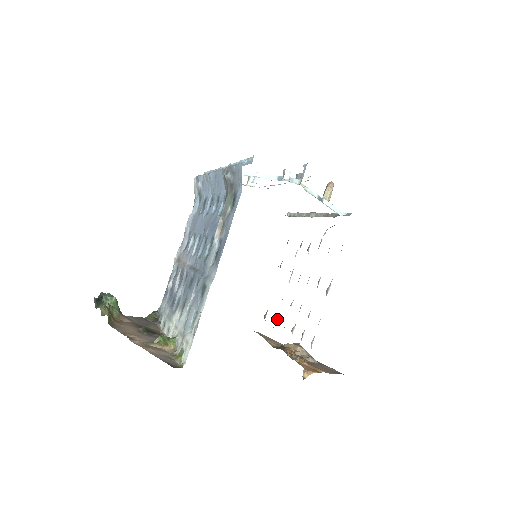
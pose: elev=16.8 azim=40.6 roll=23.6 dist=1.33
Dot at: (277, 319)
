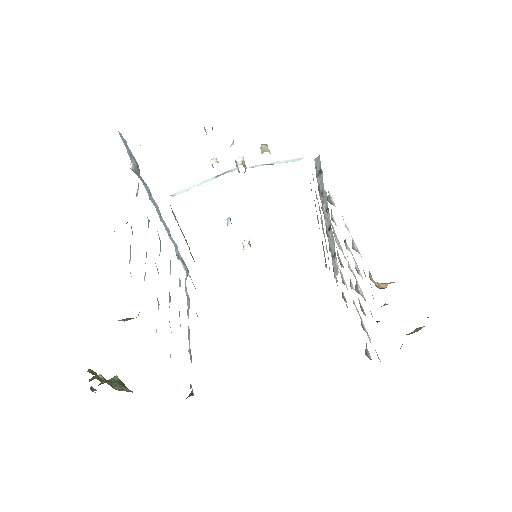
Dot at: (362, 326)
